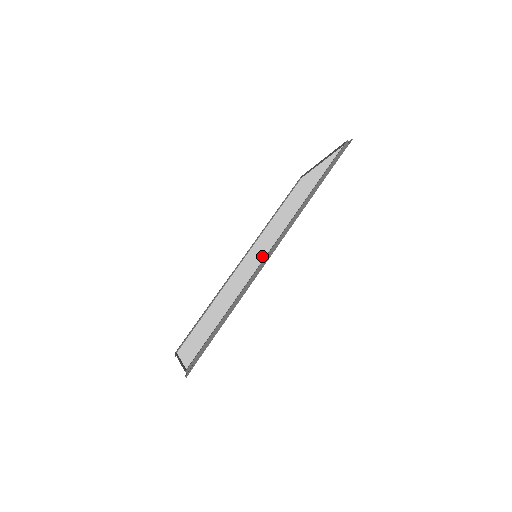
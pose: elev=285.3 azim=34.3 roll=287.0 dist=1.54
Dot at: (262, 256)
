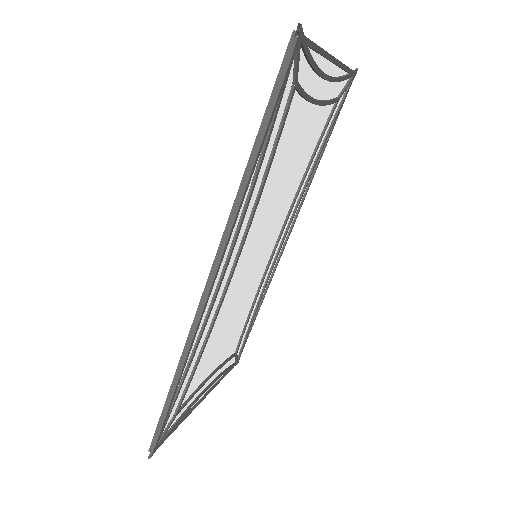
Dot at: (224, 280)
